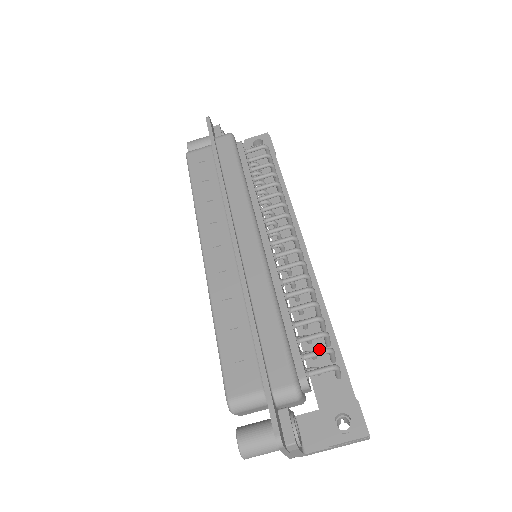
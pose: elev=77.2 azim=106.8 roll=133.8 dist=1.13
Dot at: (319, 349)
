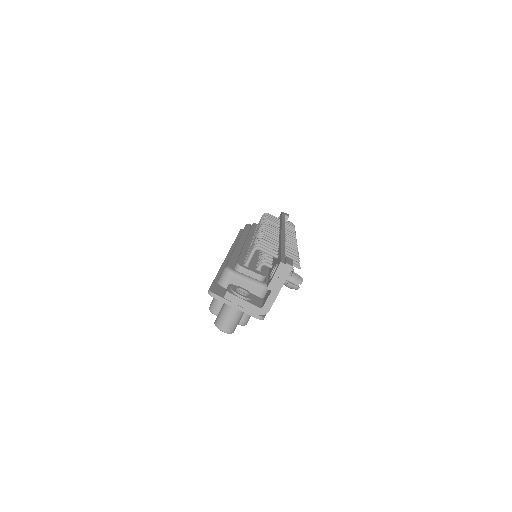
Dot at: (274, 258)
